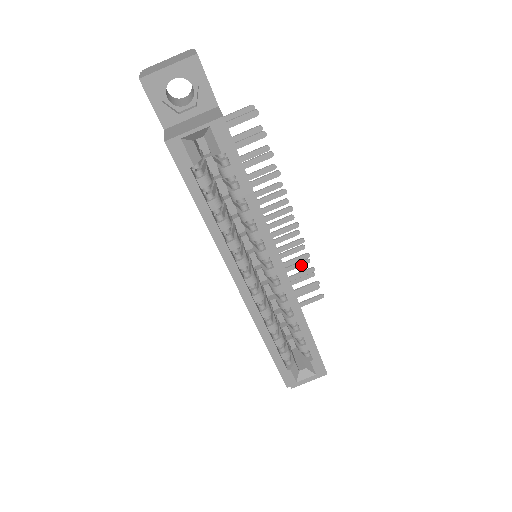
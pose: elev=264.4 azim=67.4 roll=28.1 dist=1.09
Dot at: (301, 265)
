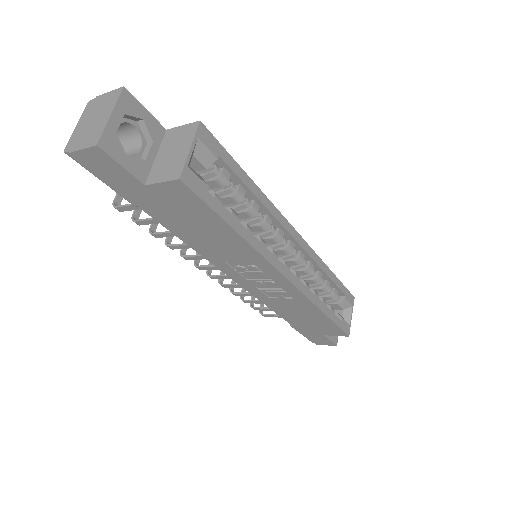
Dot at: occluded
